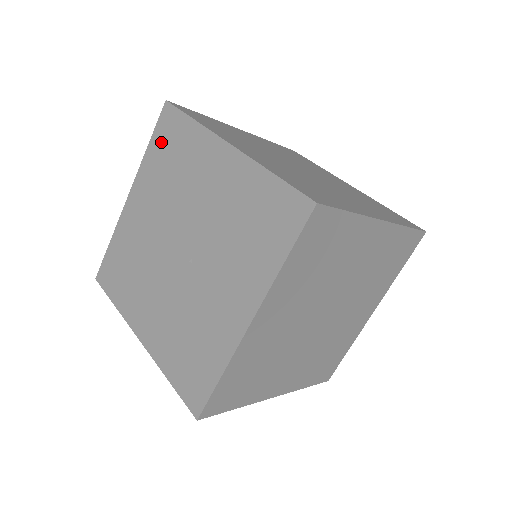
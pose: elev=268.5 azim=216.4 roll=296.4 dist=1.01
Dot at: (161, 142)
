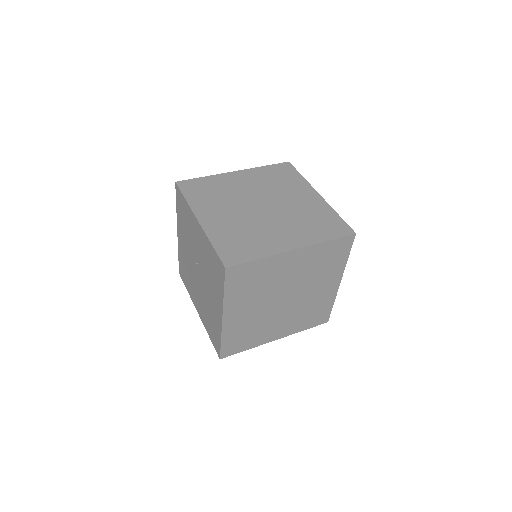
Dot at: (185, 279)
